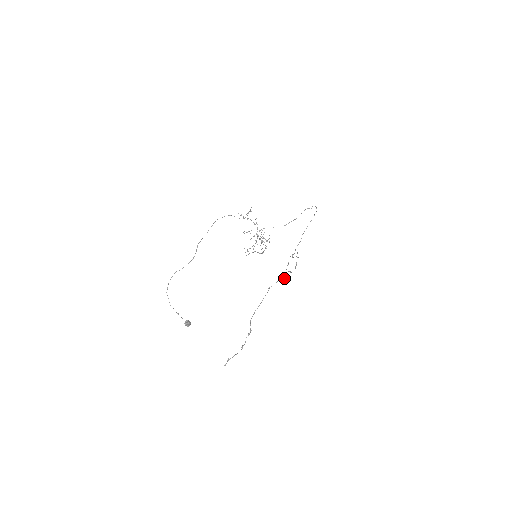
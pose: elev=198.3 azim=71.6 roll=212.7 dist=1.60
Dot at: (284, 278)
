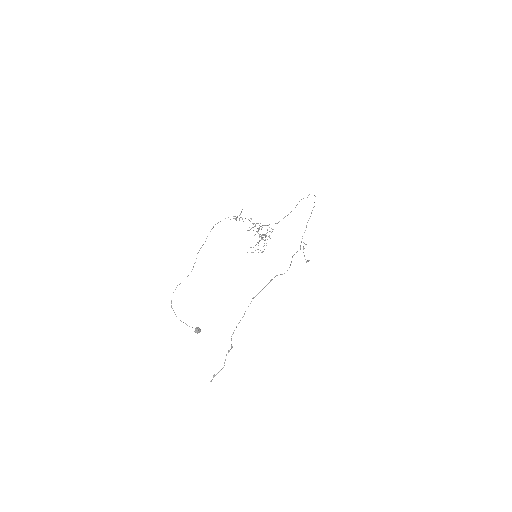
Dot at: (306, 262)
